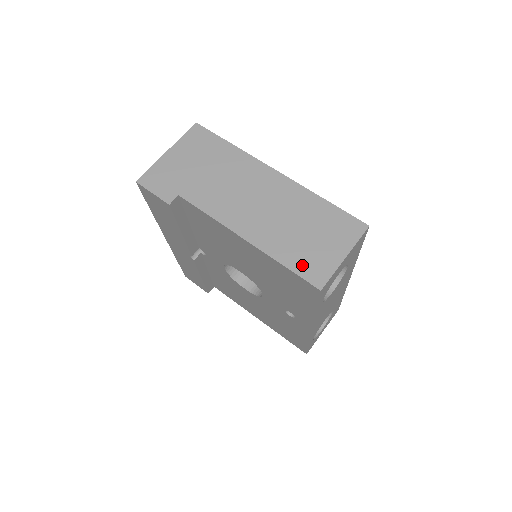
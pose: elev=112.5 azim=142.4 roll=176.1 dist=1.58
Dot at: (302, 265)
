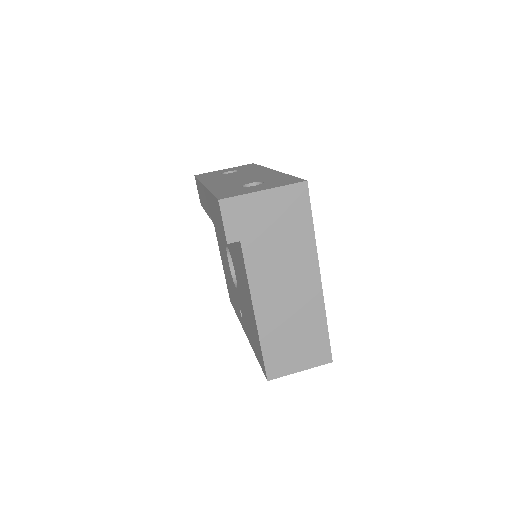
Dot at: (272, 358)
